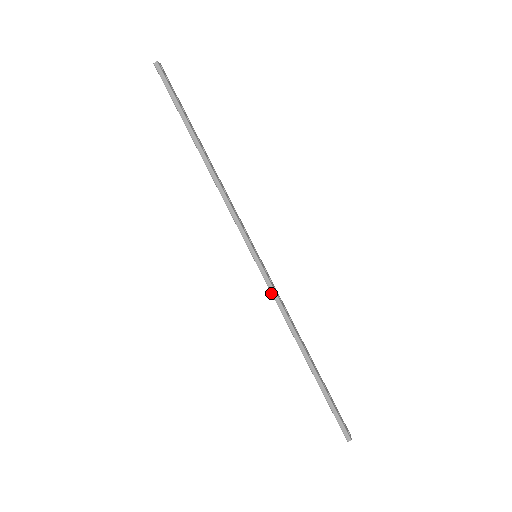
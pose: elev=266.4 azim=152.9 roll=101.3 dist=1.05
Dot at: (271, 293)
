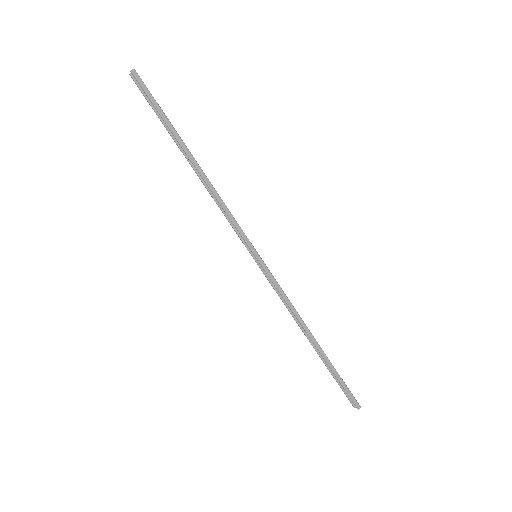
Dot at: (277, 288)
